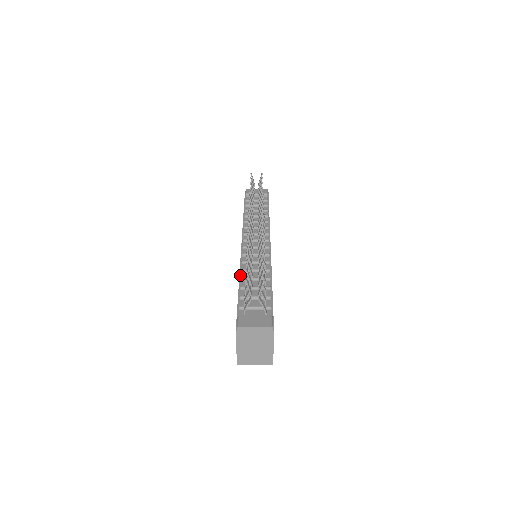
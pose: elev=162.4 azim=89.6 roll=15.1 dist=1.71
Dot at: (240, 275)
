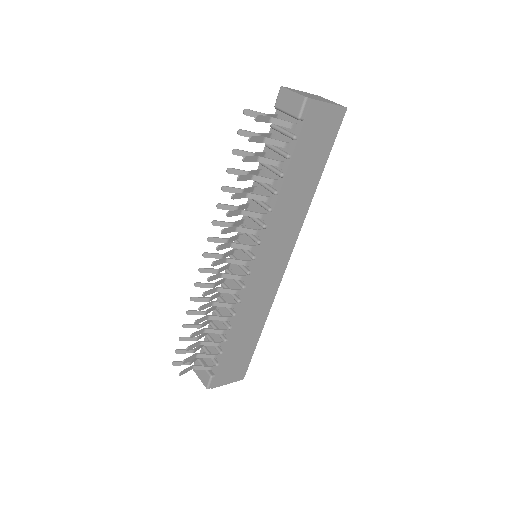
Dot at: occluded
